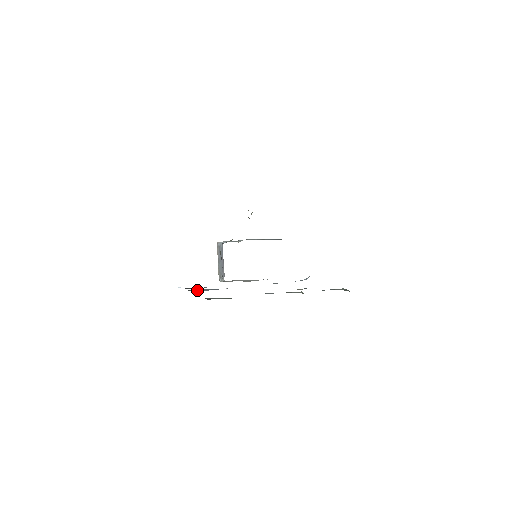
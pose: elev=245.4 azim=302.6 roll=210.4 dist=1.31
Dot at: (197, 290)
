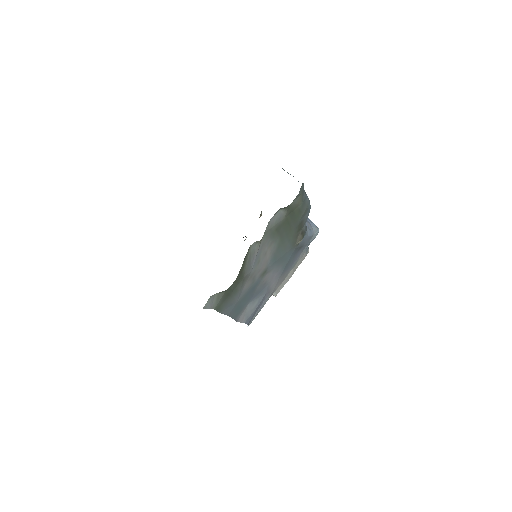
Dot at: (248, 315)
